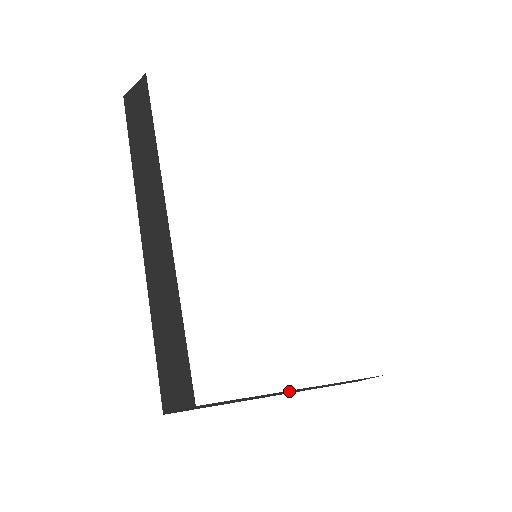
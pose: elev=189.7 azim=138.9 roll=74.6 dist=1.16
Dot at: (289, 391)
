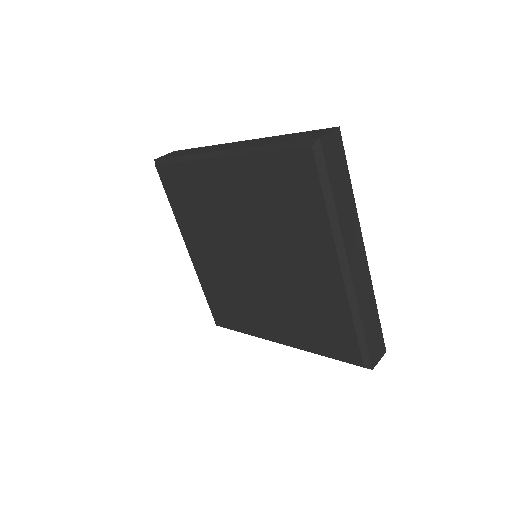
Dot at: (356, 234)
